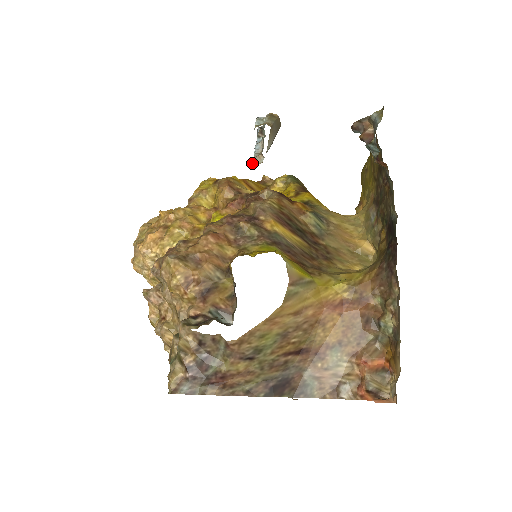
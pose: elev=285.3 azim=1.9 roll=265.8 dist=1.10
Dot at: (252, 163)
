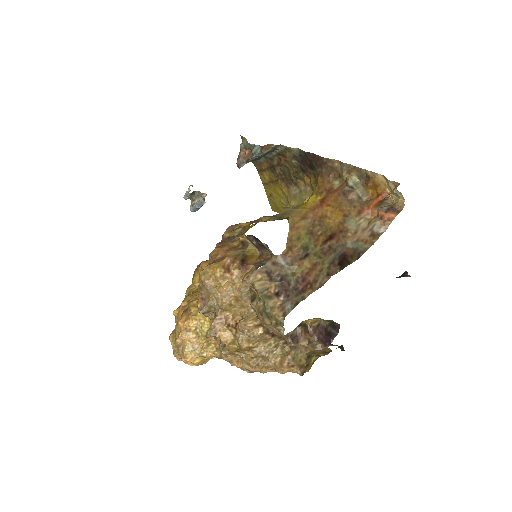
Dot at: (202, 205)
